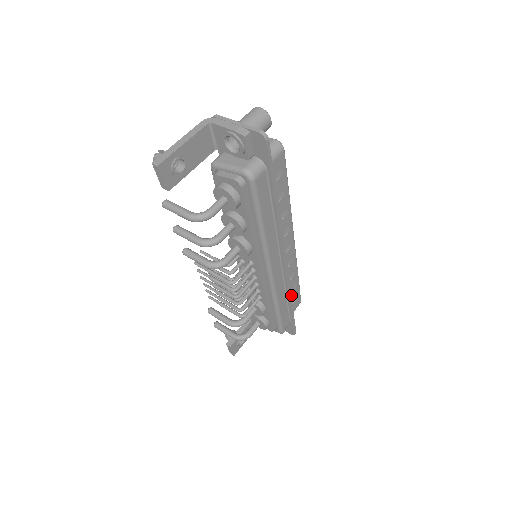
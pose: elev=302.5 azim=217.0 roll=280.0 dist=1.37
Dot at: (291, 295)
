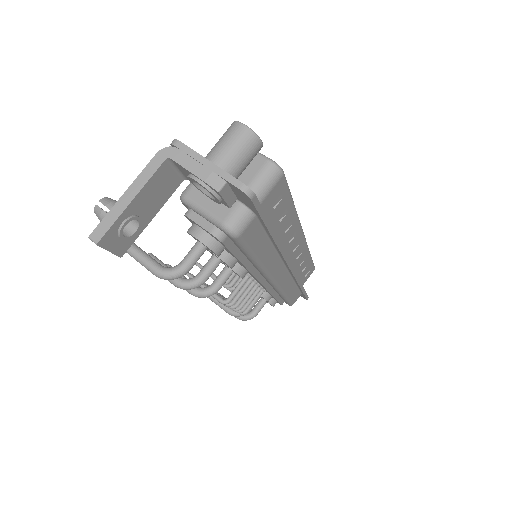
Dot at: (302, 274)
